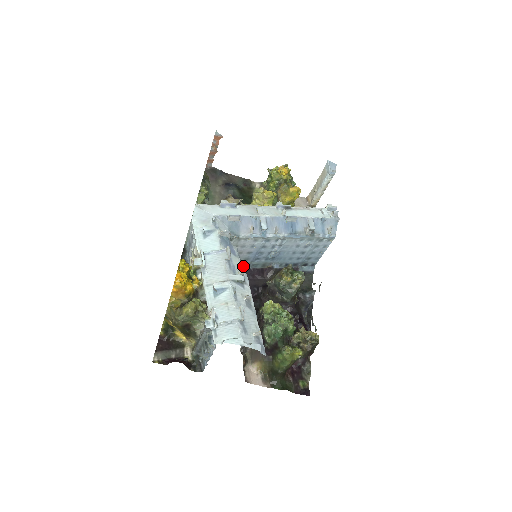
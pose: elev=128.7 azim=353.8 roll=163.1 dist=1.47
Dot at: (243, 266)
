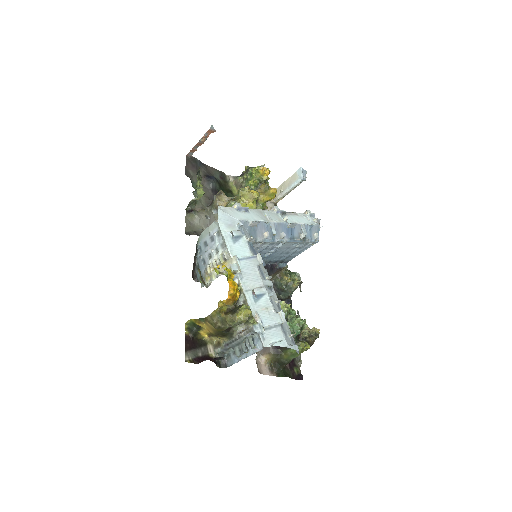
Dot at: (266, 271)
